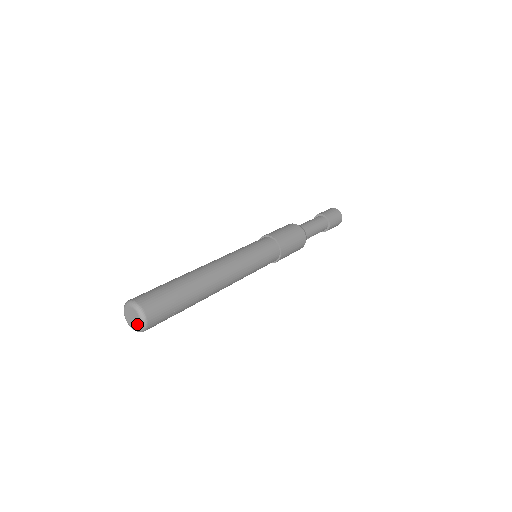
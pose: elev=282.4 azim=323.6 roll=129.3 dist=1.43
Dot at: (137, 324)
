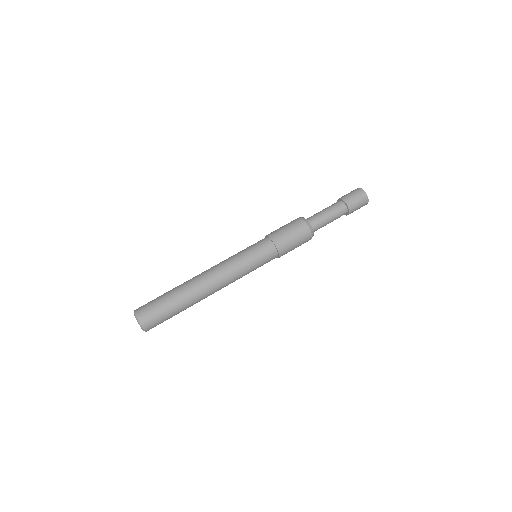
Dot at: occluded
